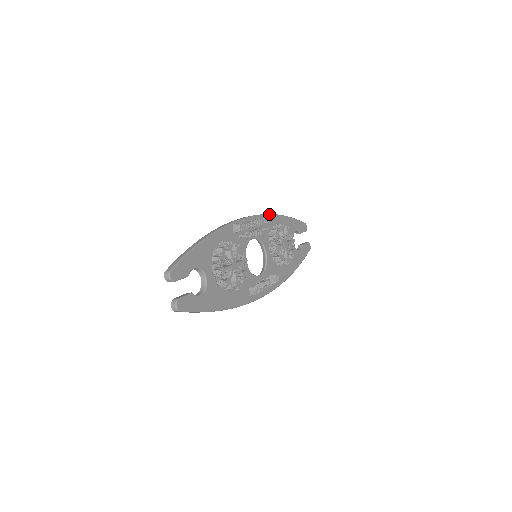
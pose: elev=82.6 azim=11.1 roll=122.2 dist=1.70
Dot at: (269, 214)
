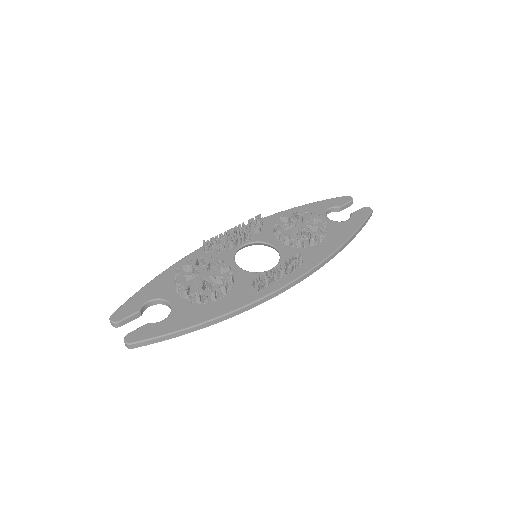
Dot at: (266, 217)
